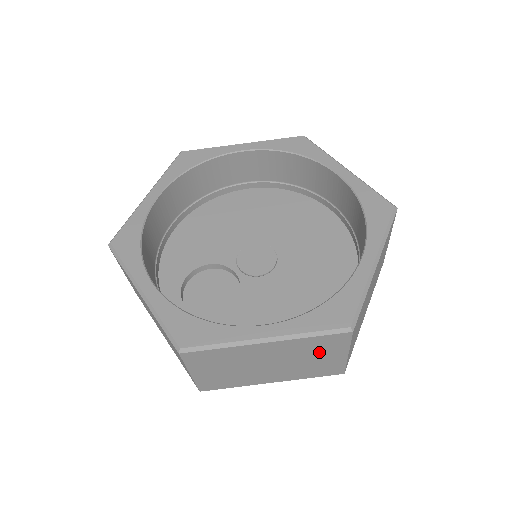
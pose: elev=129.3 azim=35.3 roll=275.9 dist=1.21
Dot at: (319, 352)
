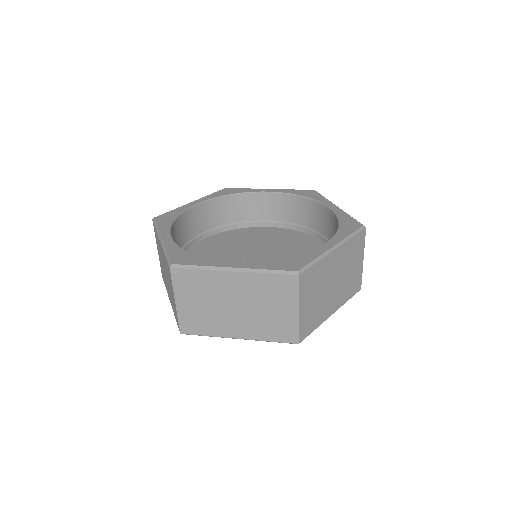
Dot at: (353, 259)
